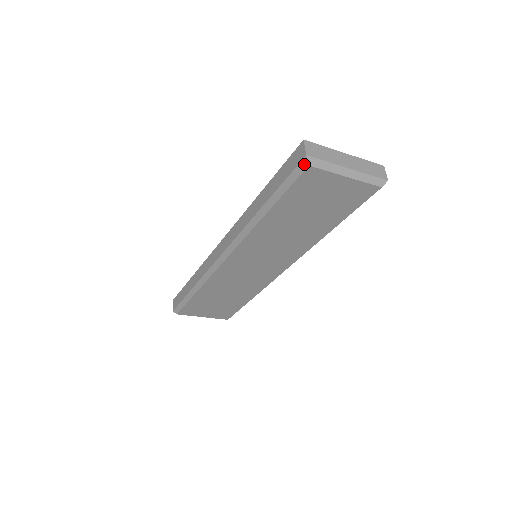
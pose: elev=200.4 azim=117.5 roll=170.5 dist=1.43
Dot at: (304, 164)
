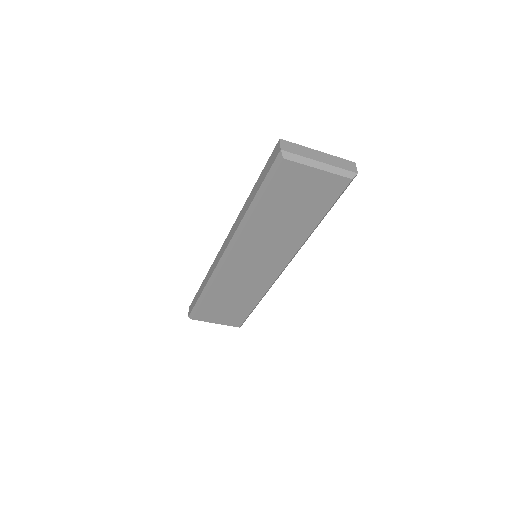
Dot at: (280, 158)
